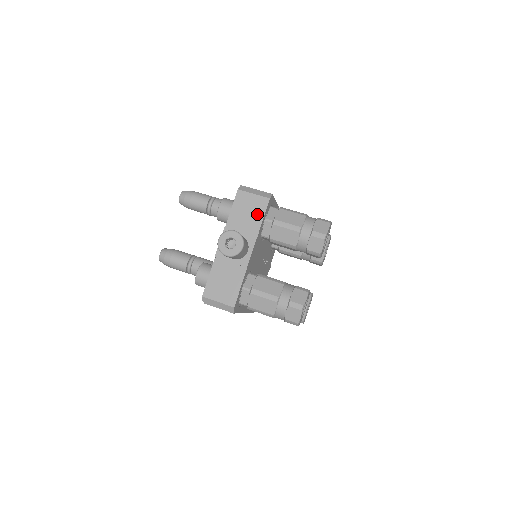
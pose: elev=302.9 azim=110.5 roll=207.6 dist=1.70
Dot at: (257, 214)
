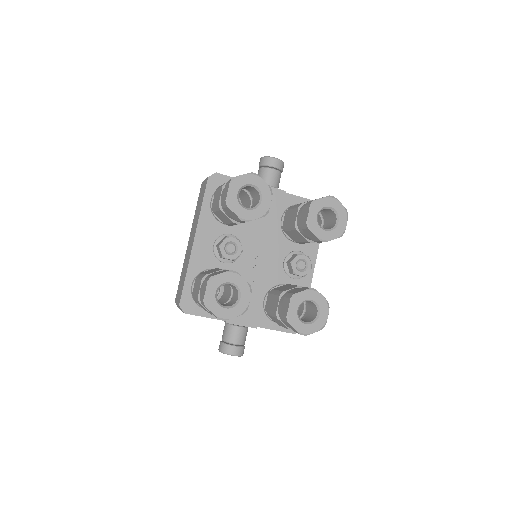
Dot at: occluded
